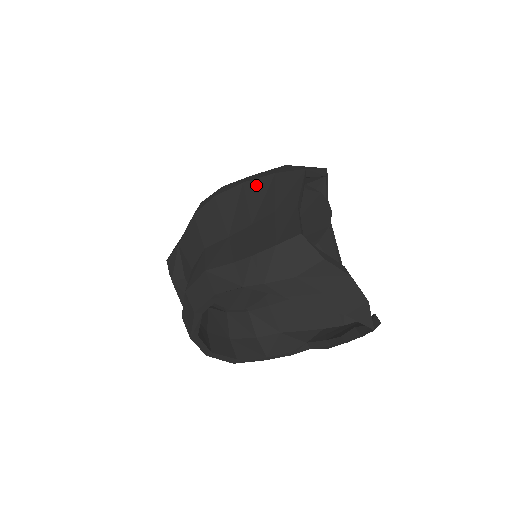
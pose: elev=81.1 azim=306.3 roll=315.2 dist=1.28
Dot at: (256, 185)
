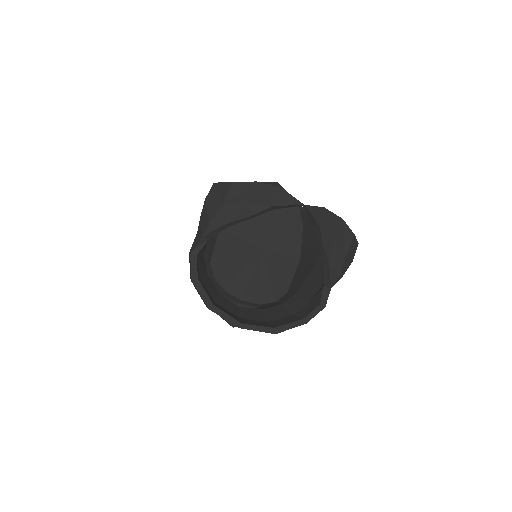
Dot at: occluded
